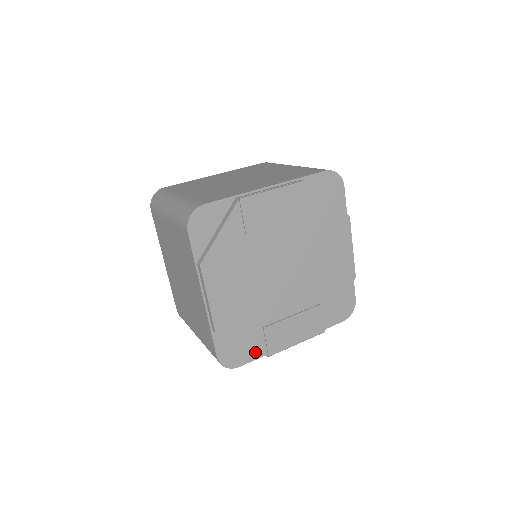
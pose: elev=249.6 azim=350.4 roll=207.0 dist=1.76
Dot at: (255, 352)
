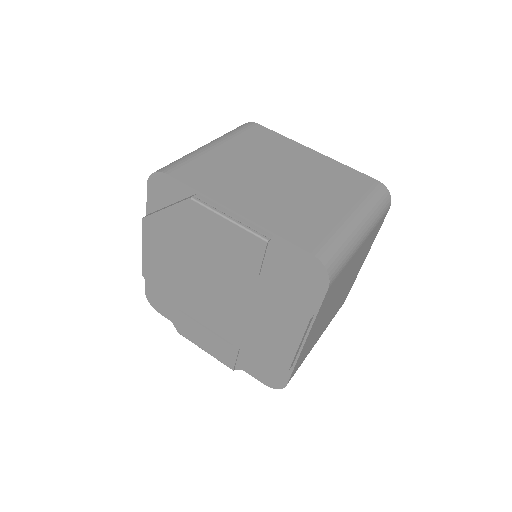
Dot at: occluded
